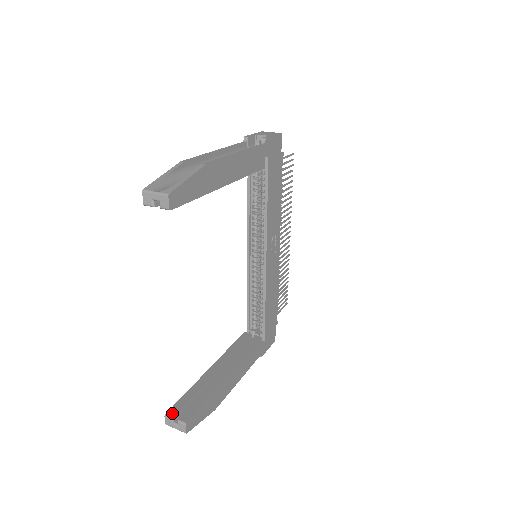
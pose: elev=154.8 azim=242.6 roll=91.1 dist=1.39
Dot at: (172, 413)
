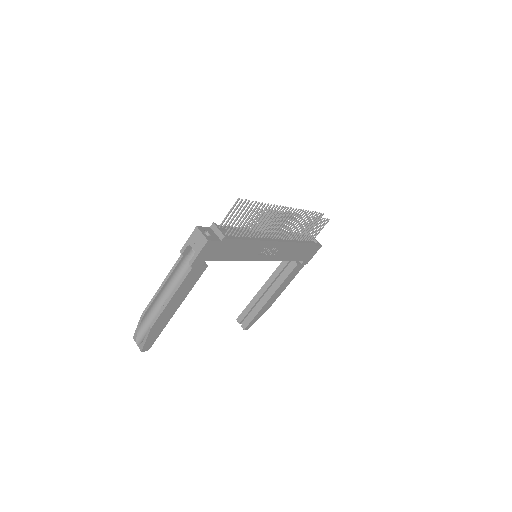
Dot at: (239, 320)
